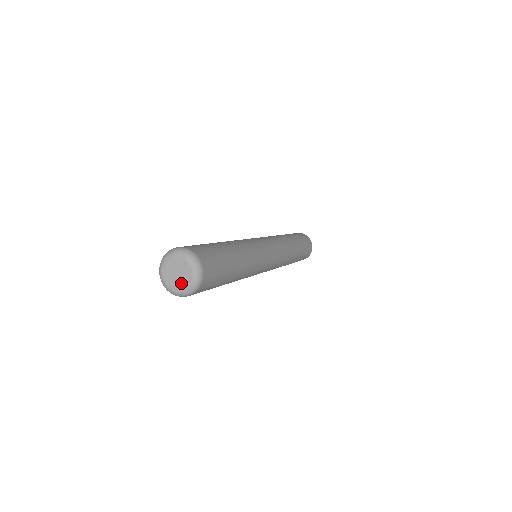
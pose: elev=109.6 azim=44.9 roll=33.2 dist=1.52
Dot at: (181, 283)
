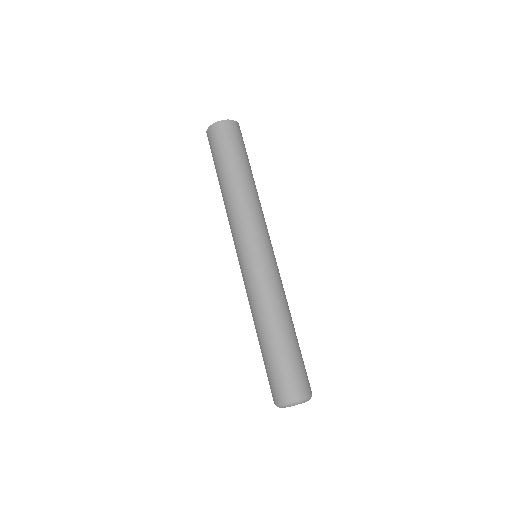
Dot at: occluded
